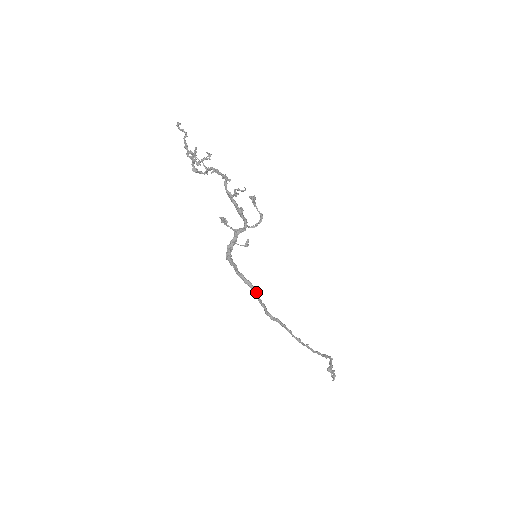
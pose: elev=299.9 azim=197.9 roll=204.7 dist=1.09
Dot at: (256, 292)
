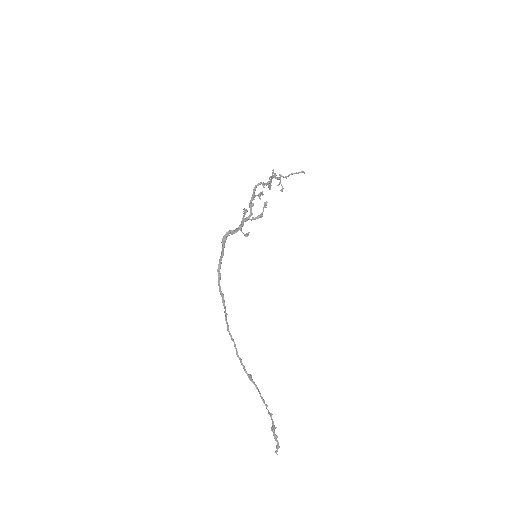
Dot at: (220, 261)
